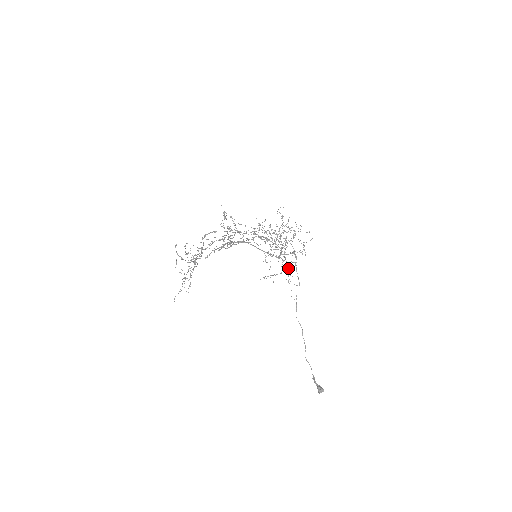
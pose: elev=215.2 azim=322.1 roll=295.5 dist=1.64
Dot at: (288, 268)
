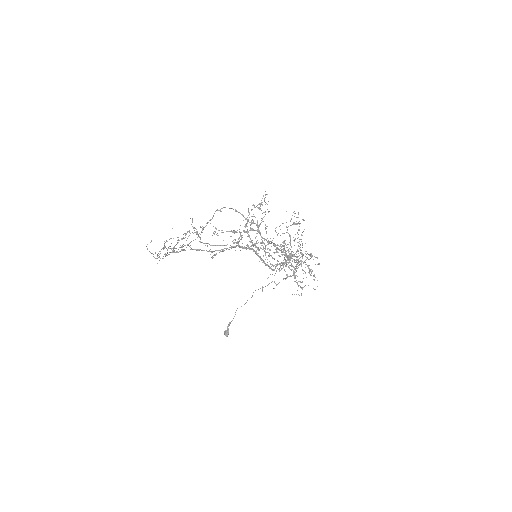
Dot at: occluded
